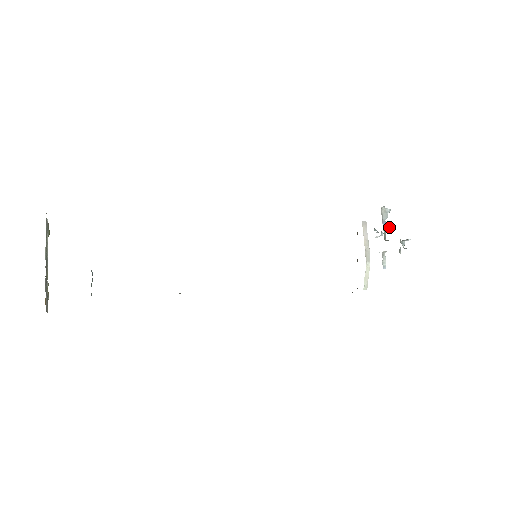
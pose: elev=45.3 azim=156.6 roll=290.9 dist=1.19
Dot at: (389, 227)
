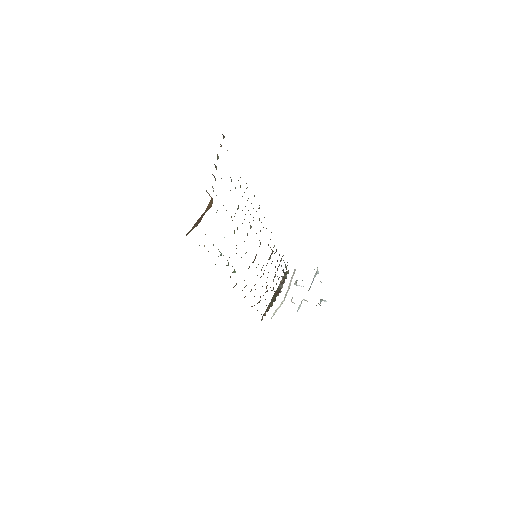
Dot at: occluded
